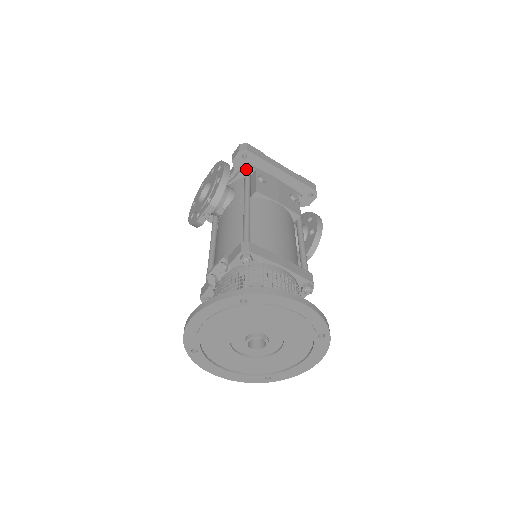
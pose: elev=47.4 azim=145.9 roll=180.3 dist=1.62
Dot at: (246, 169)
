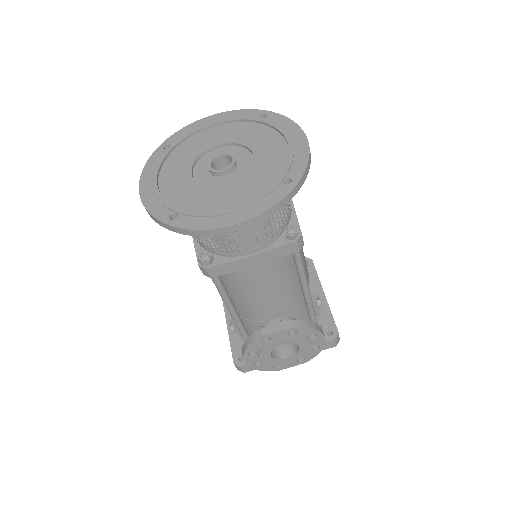
Dot at: occluded
